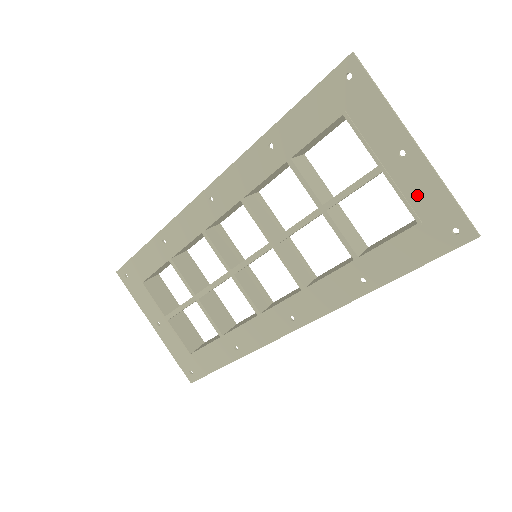
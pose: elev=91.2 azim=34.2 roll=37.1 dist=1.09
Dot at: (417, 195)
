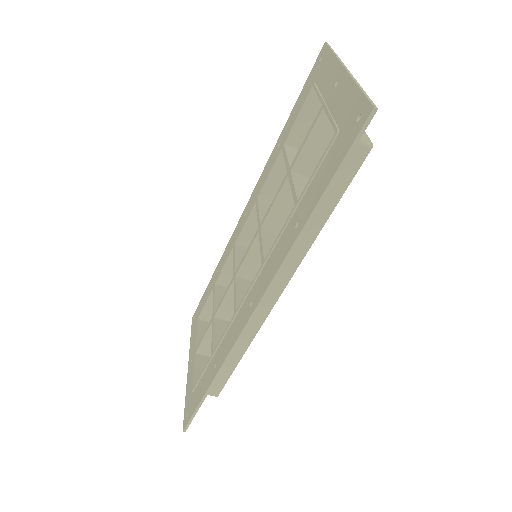
Dot at: (340, 108)
